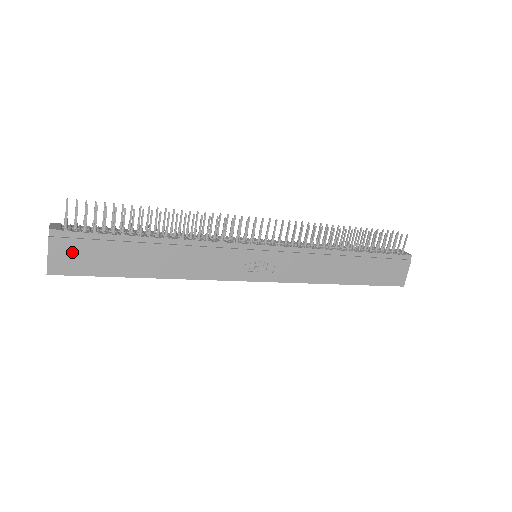
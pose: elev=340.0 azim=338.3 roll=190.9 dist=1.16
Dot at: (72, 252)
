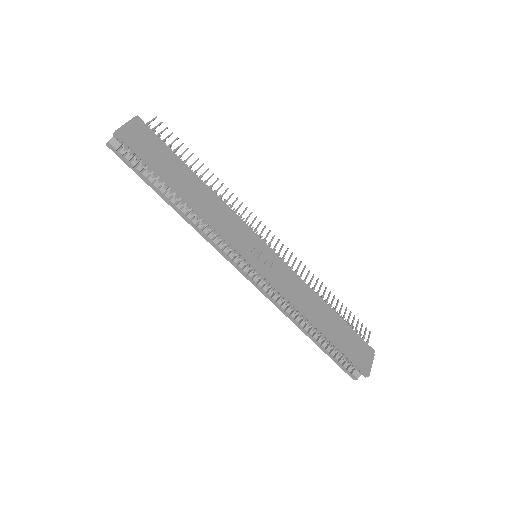
Dot at: (142, 136)
